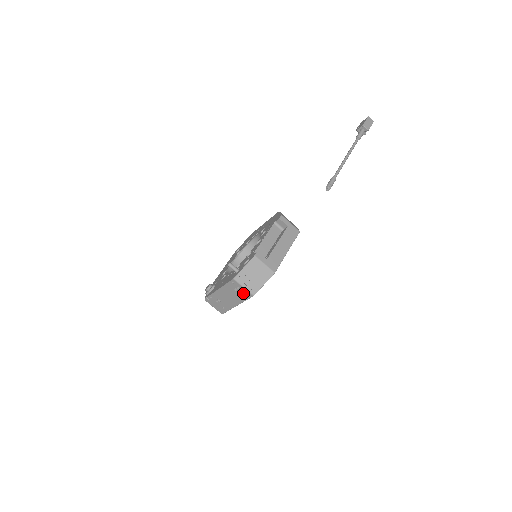
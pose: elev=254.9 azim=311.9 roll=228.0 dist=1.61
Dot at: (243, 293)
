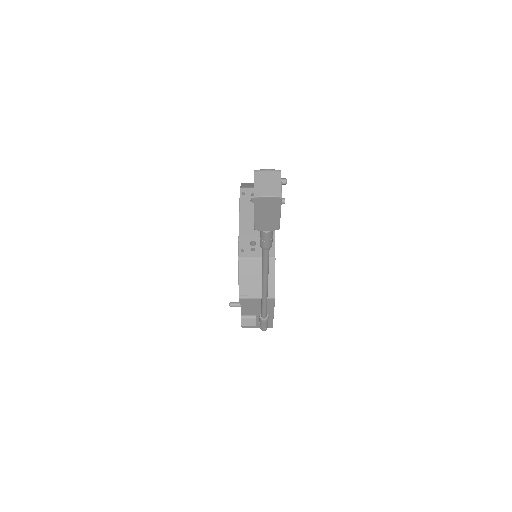
Dot at: occluded
